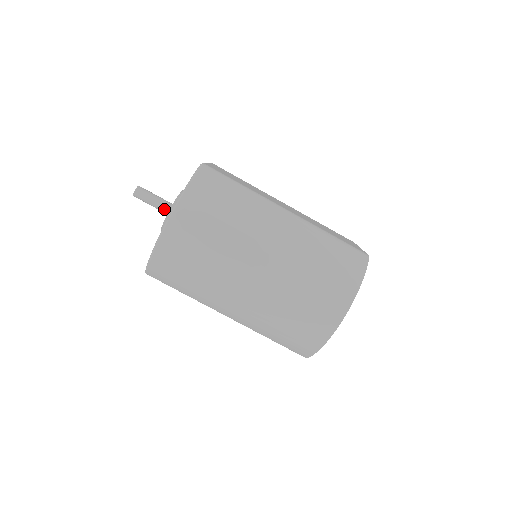
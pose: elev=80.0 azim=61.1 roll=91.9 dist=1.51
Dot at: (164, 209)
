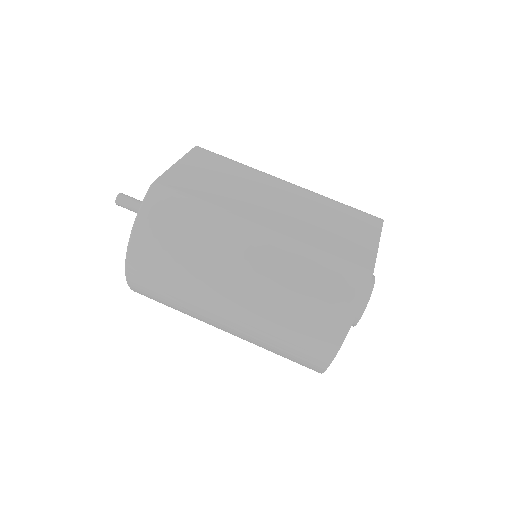
Dot at: occluded
